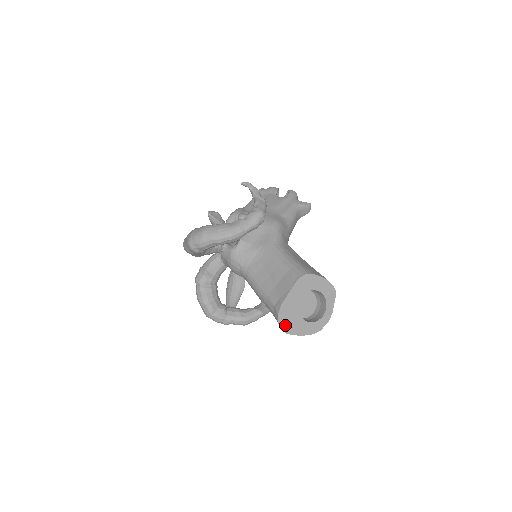
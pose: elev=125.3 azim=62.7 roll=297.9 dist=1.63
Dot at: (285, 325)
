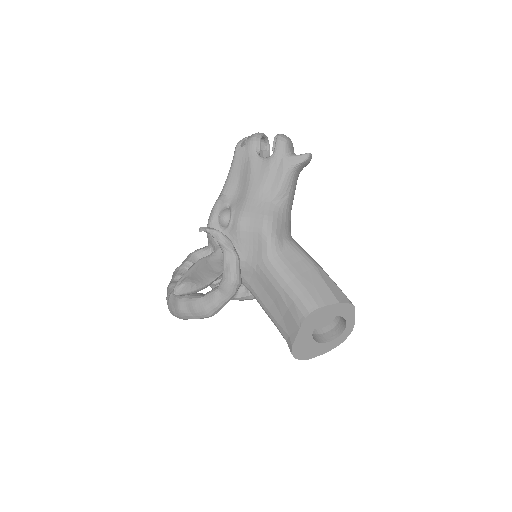
Dot at: (303, 356)
